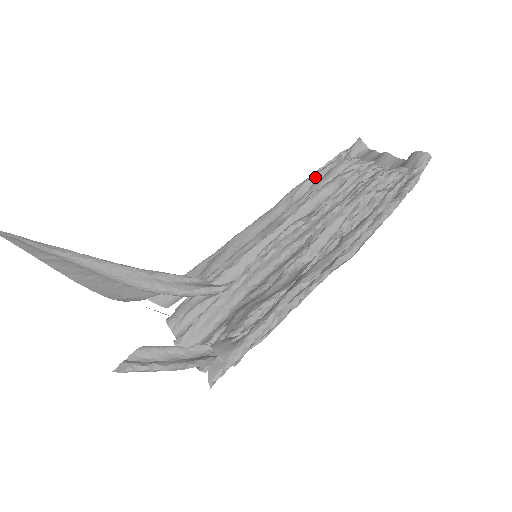
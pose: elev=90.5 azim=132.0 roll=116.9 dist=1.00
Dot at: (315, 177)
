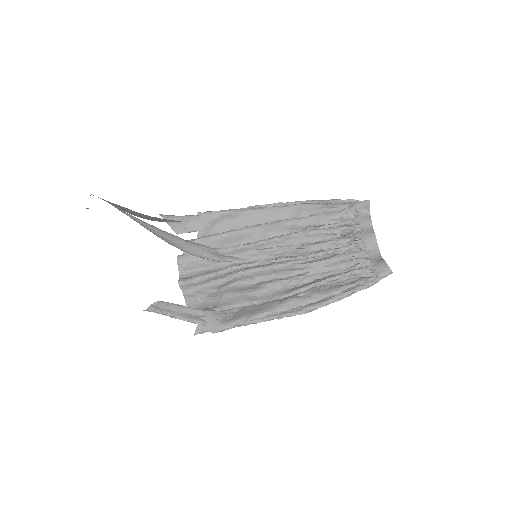
Dot at: (324, 207)
